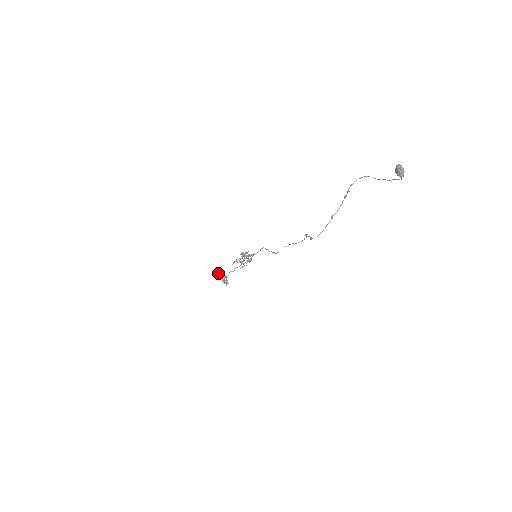
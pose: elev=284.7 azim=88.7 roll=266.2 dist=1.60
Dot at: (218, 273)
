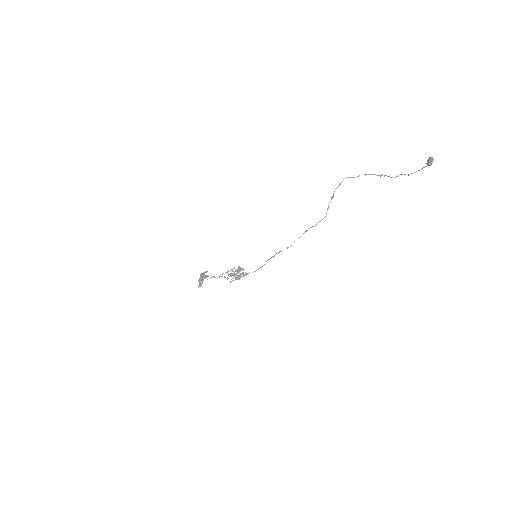
Dot at: occluded
